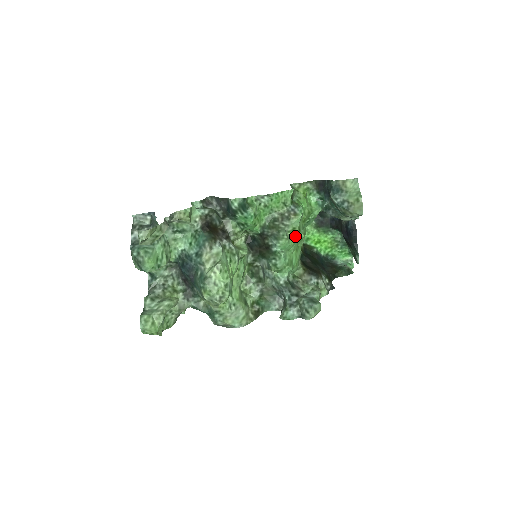
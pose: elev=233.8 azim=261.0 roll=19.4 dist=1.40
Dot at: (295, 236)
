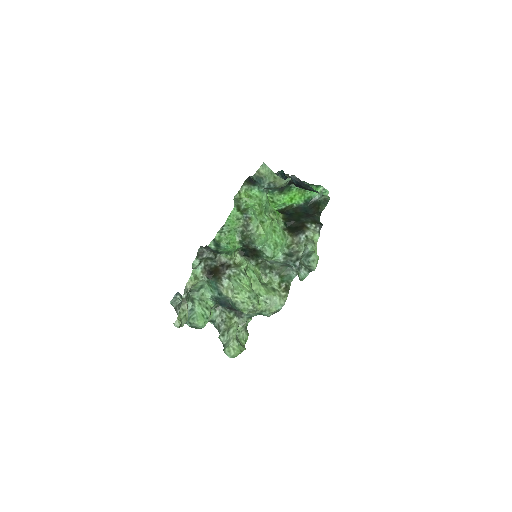
Dot at: (262, 230)
